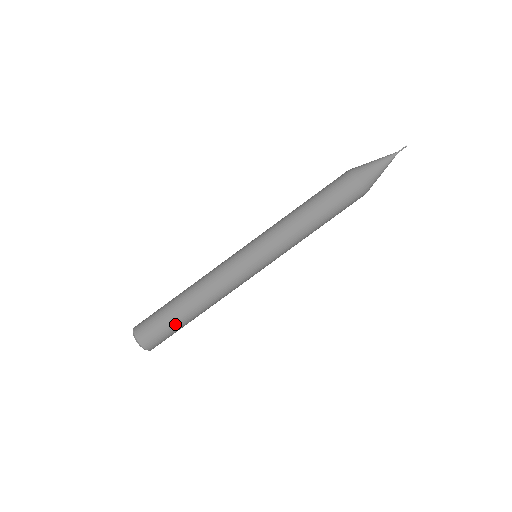
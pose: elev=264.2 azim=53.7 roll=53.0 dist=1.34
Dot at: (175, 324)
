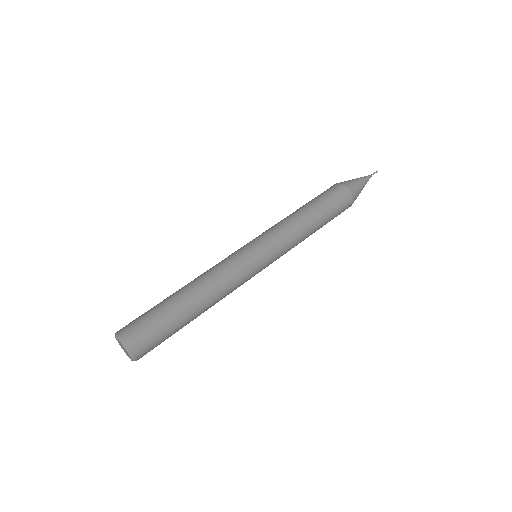
Dot at: (175, 328)
